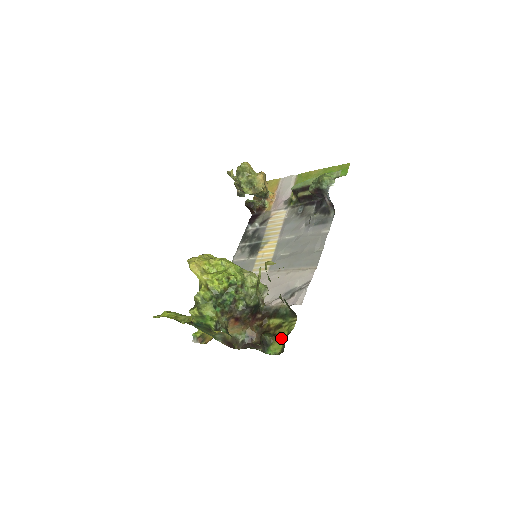
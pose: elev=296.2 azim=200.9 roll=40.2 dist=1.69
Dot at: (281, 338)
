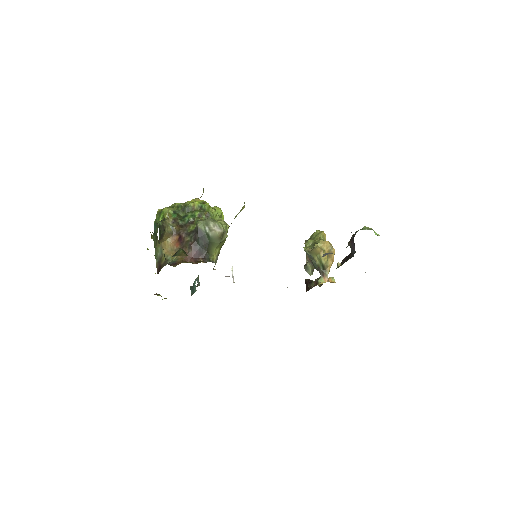
Dot at: occluded
